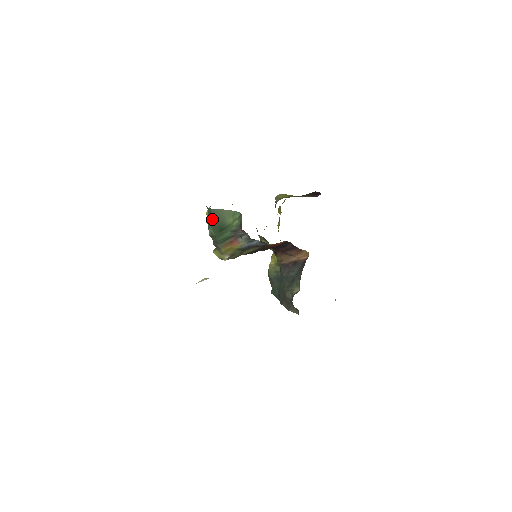
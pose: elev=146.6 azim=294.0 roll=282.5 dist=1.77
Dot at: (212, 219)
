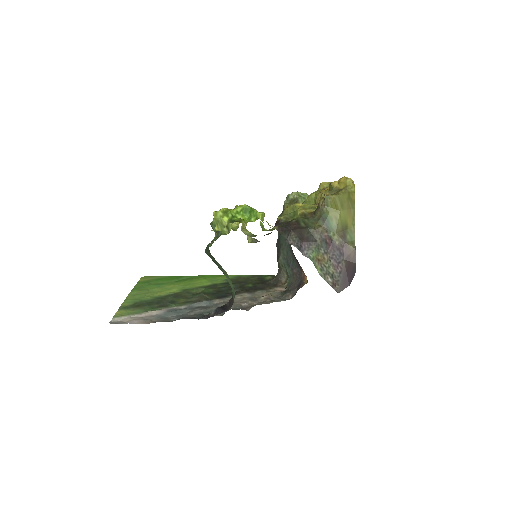
Dot at: (210, 257)
